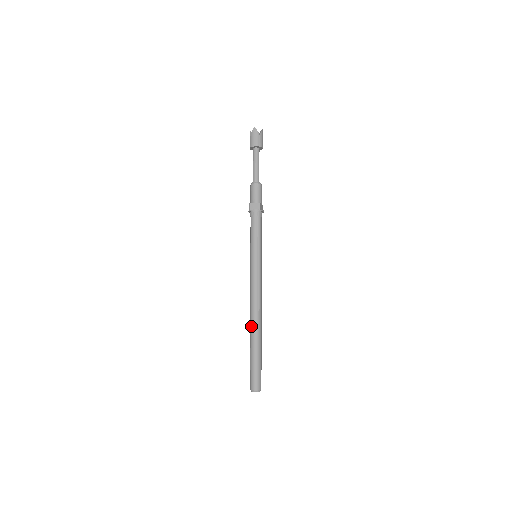
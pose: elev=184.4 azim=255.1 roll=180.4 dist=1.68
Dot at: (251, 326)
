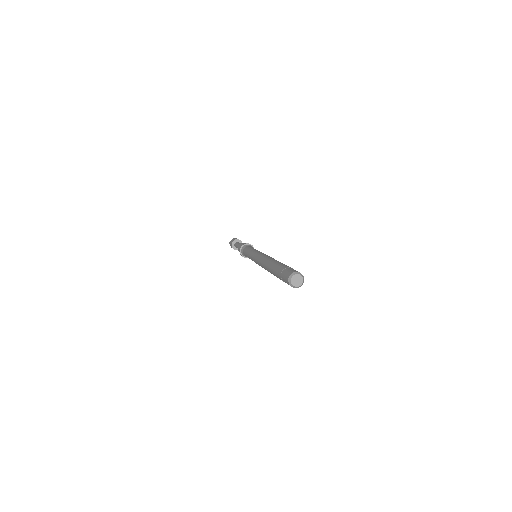
Dot at: (270, 260)
